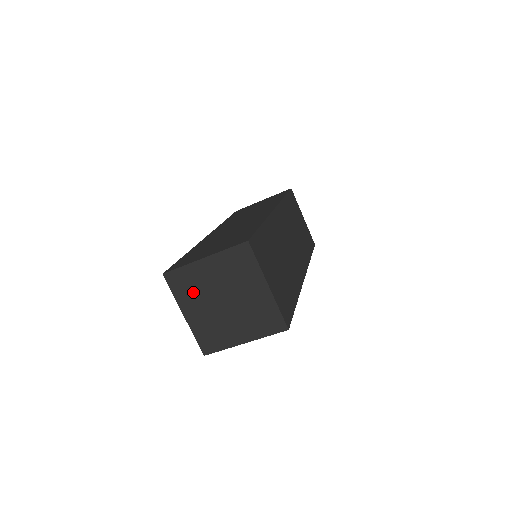
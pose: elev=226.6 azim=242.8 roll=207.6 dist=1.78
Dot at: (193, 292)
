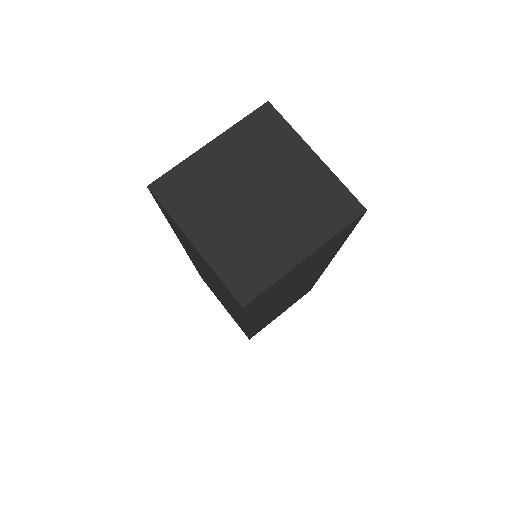
Dot at: (202, 199)
